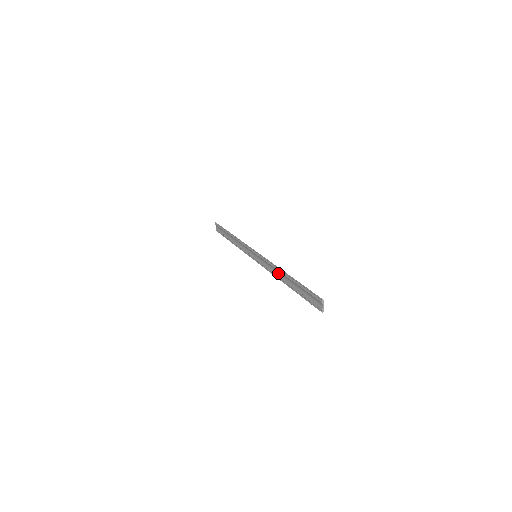
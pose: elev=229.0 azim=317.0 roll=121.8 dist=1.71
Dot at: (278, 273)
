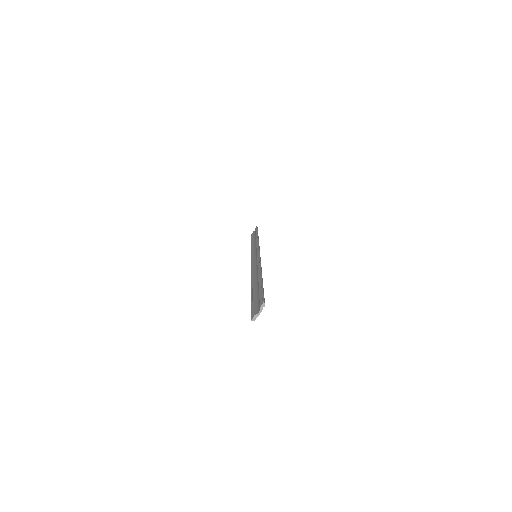
Dot at: (256, 273)
